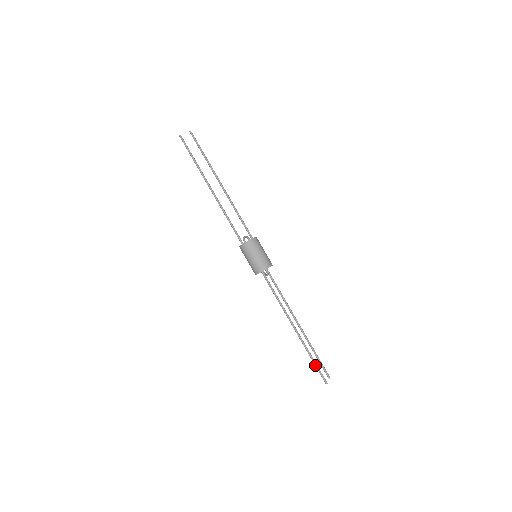
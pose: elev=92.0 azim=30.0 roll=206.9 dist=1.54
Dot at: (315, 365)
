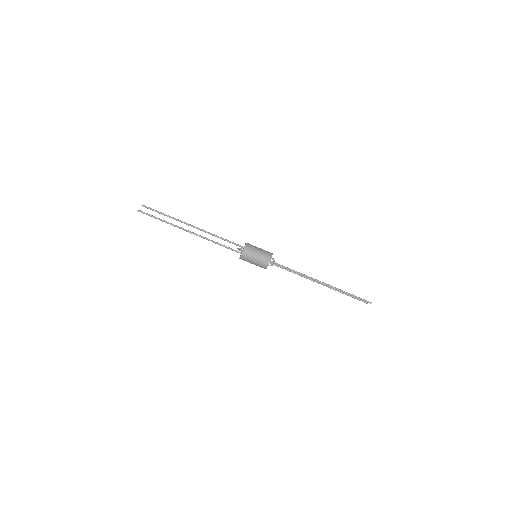
Dot at: (354, 296)
